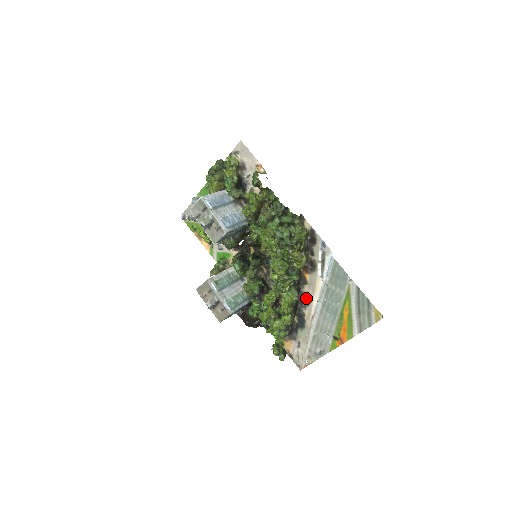
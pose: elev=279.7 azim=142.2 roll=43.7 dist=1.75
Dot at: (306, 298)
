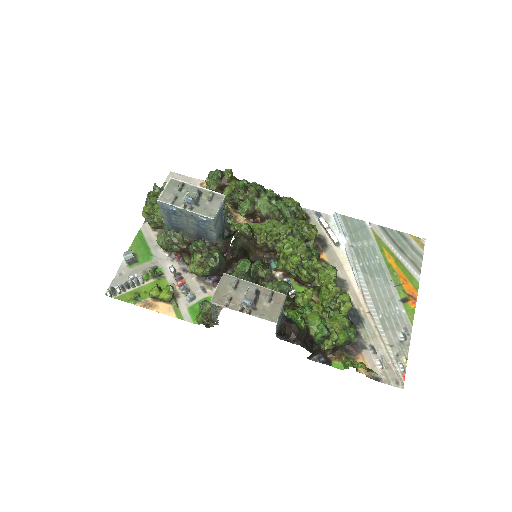
Dot at: (339, 282)
